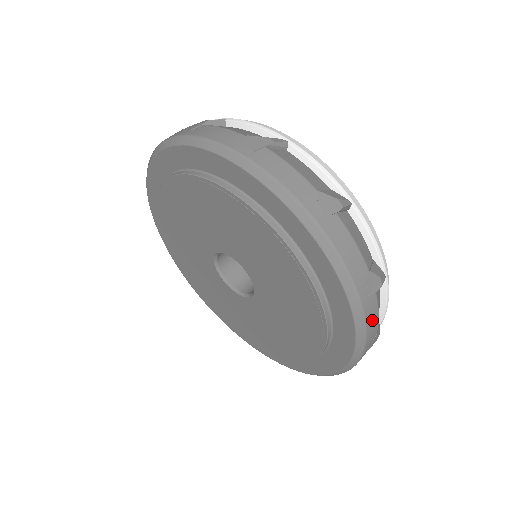
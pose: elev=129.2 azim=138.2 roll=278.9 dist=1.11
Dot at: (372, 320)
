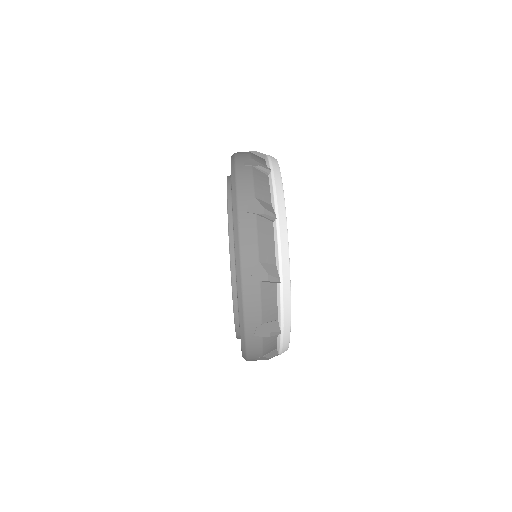
Dot at: (254, 348)
